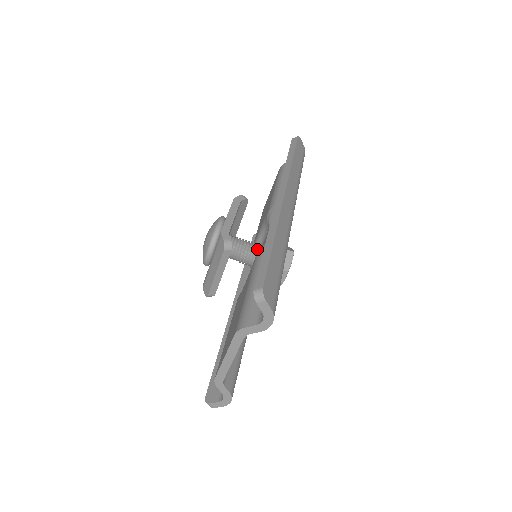
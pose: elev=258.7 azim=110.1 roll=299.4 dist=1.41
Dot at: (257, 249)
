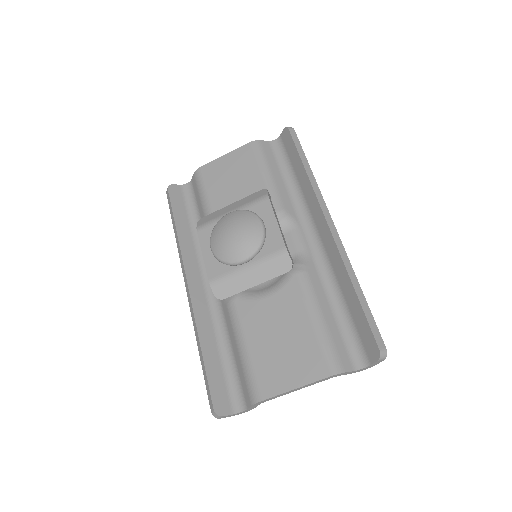
Dot at: occluded
